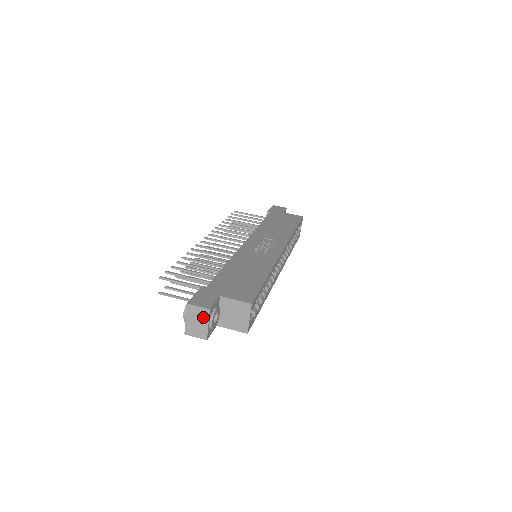
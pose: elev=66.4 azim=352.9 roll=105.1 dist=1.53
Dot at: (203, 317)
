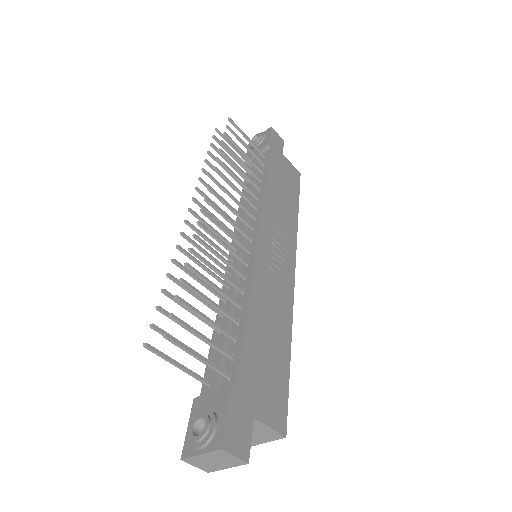
Dot at: (229, 463)
